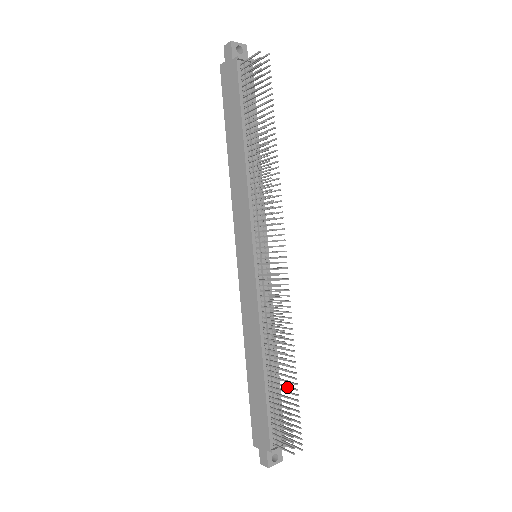
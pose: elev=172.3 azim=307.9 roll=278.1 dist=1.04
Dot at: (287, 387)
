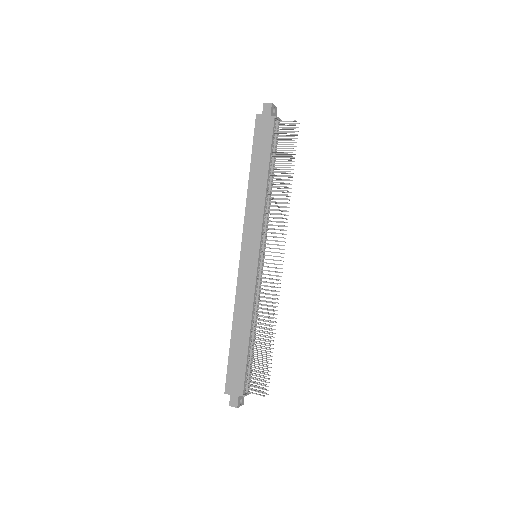
Dot at: occluded
